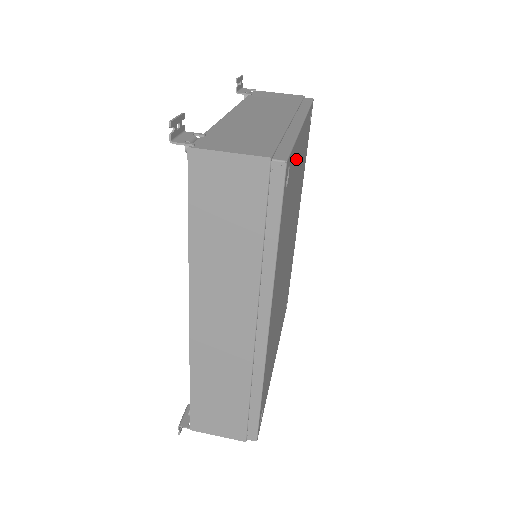
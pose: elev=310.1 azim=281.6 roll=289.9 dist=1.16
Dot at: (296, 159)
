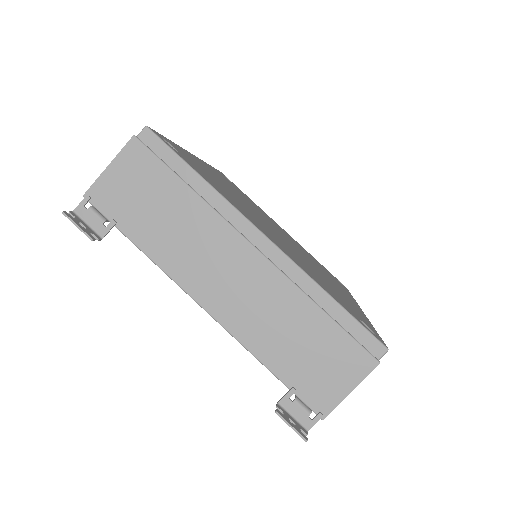
Dot at: (303, 267)
